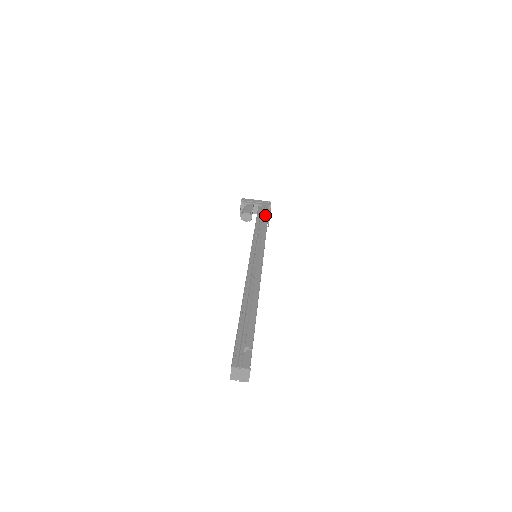
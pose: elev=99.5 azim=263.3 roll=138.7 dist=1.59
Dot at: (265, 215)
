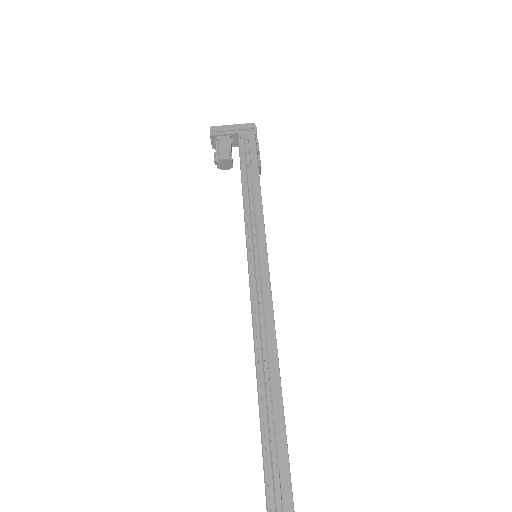
Dot at: occluded
